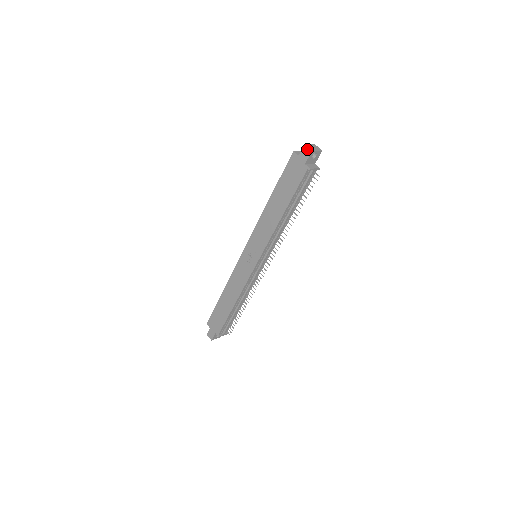
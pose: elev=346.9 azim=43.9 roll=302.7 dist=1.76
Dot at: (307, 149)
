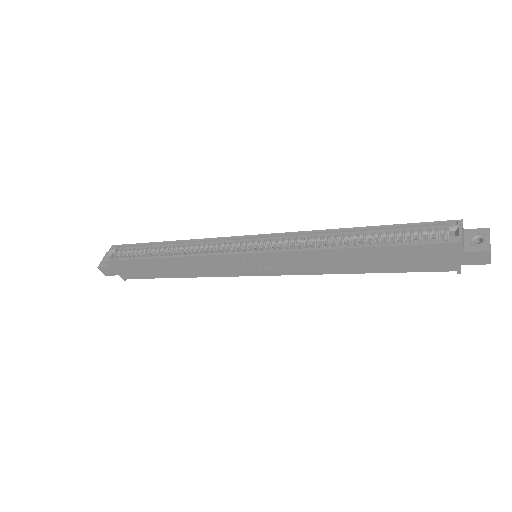
Dot at: (487, 258)
